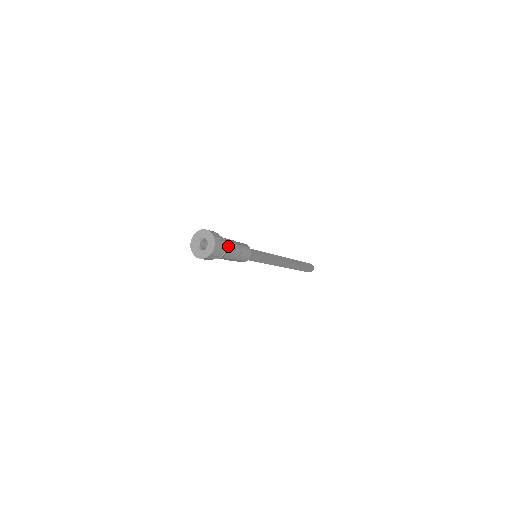
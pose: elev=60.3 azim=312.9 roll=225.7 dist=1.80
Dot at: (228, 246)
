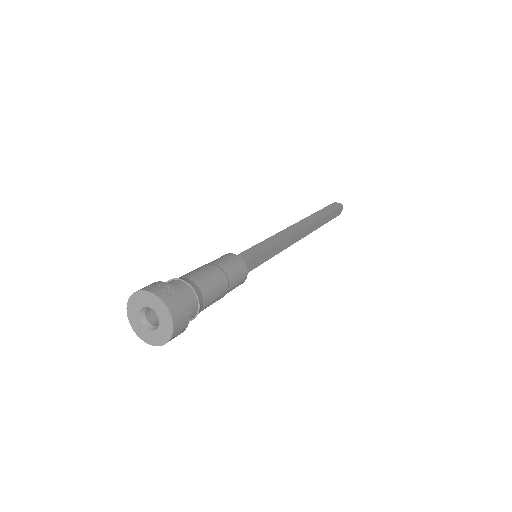
Dot at: (197, 286)
